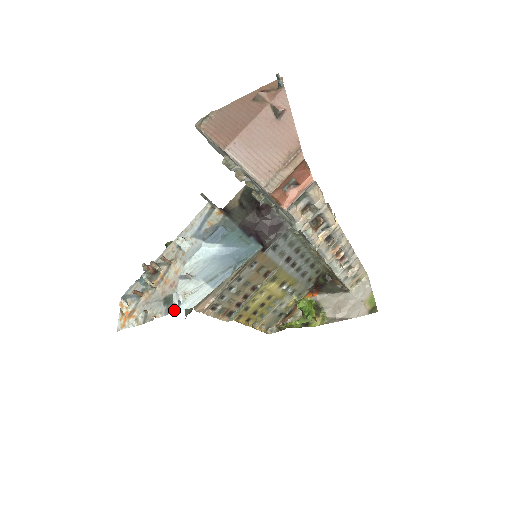
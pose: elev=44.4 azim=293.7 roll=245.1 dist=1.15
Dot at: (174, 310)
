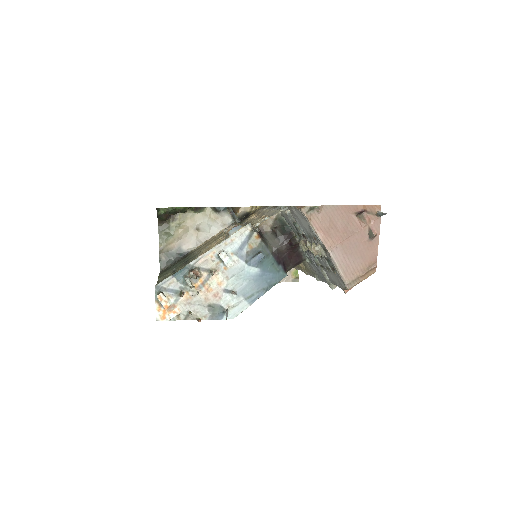
Dot at: (219, 318)
